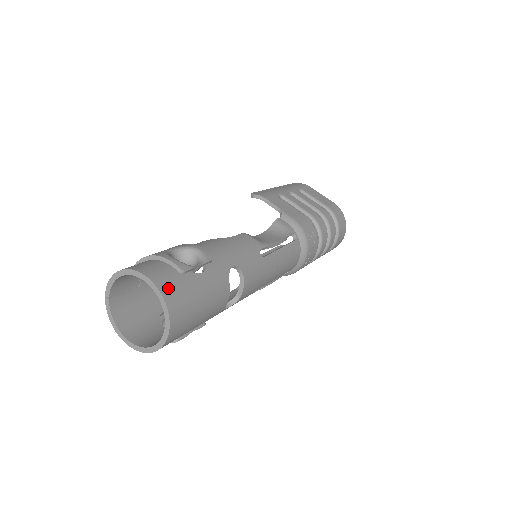
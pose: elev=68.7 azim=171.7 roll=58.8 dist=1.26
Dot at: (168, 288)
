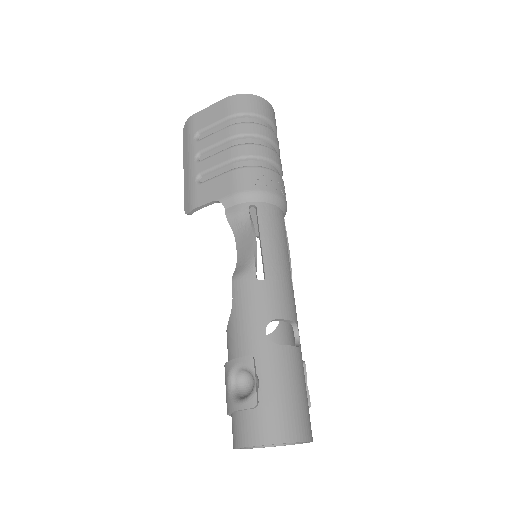
Dot at: (268, 433)
